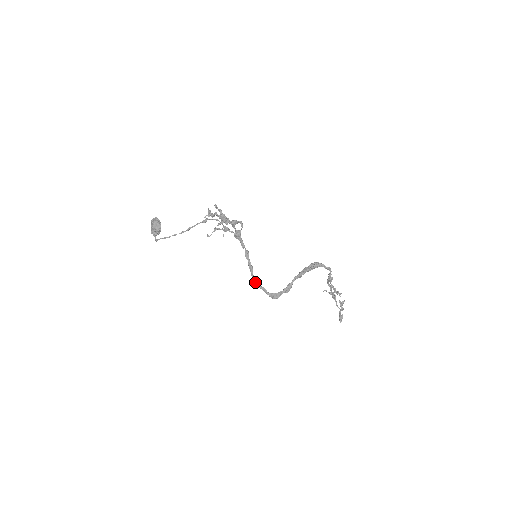
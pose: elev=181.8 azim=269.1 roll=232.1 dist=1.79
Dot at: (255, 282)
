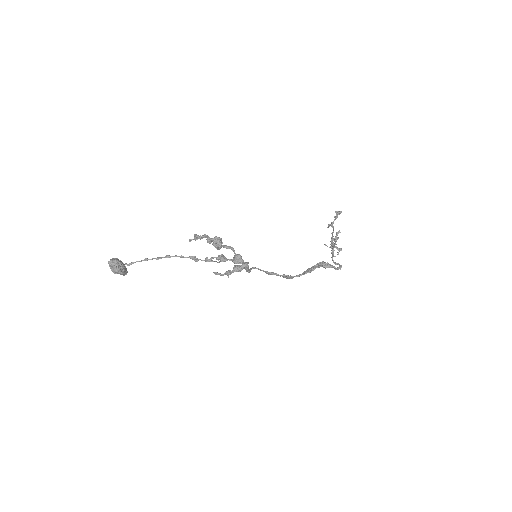
Dot at: occluded
